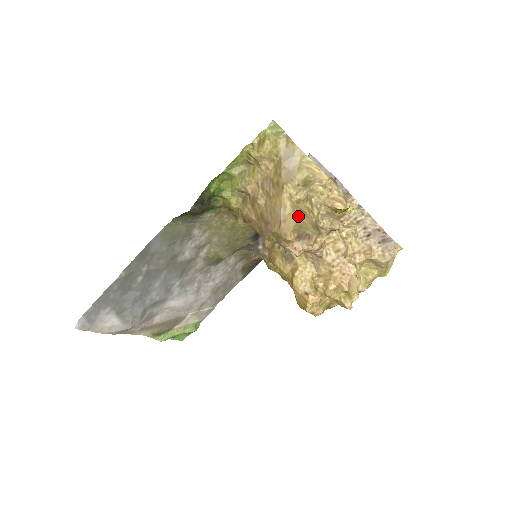
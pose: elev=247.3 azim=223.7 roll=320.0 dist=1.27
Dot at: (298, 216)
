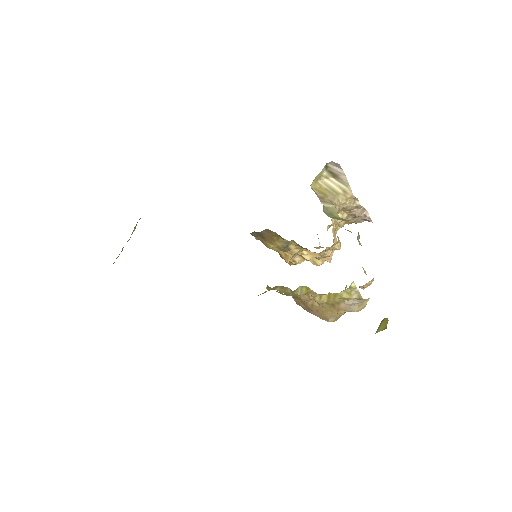
Dot at: occluded
